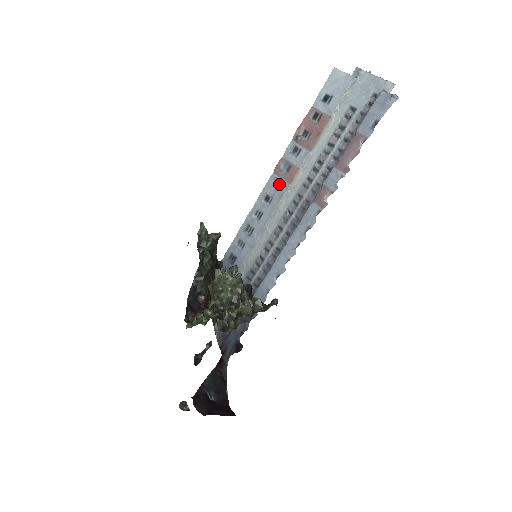
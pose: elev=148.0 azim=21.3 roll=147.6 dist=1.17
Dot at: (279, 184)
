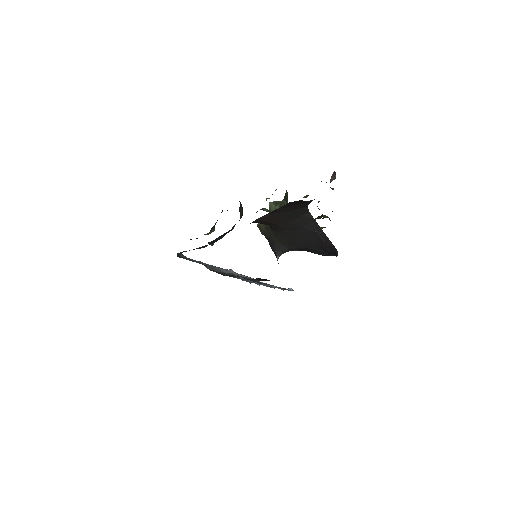
Dot at: occluded
